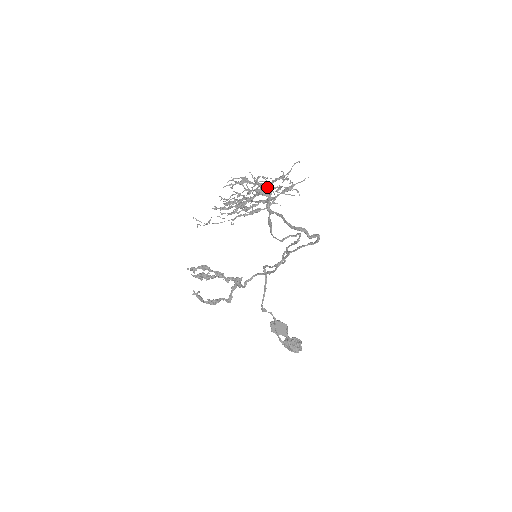
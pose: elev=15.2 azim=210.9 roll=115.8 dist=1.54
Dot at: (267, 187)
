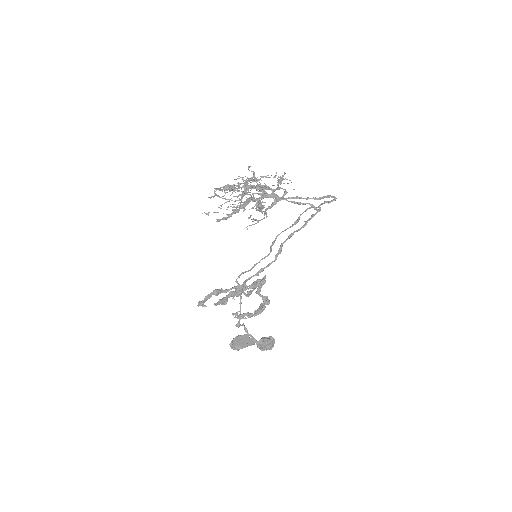
Dot at: (256, 186)
